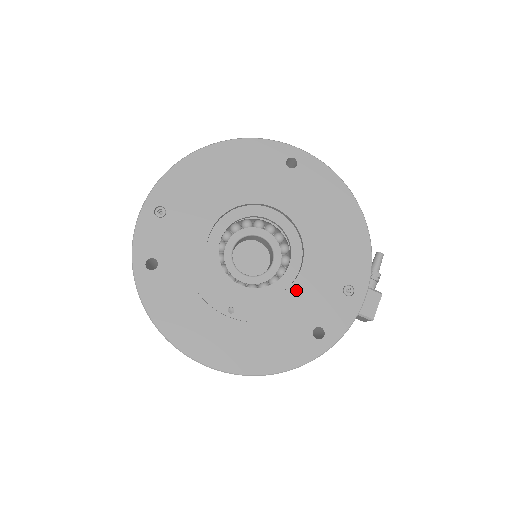
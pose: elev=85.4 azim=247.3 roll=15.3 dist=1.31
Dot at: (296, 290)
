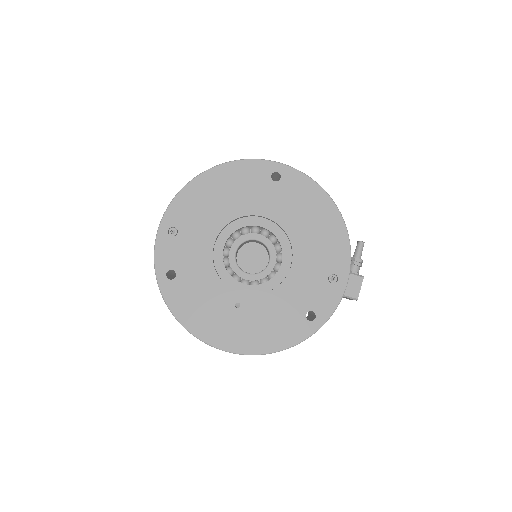
Dot at: (289, 283)
